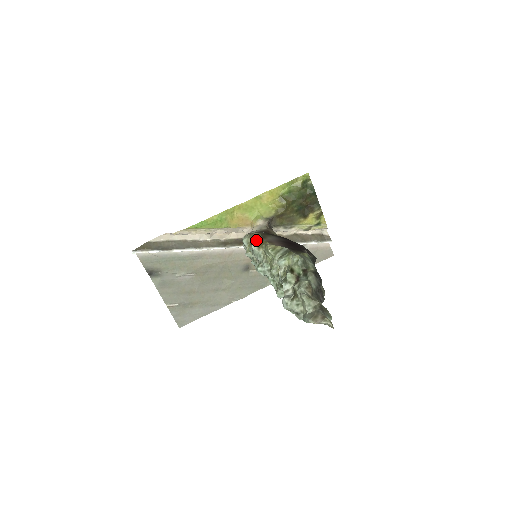
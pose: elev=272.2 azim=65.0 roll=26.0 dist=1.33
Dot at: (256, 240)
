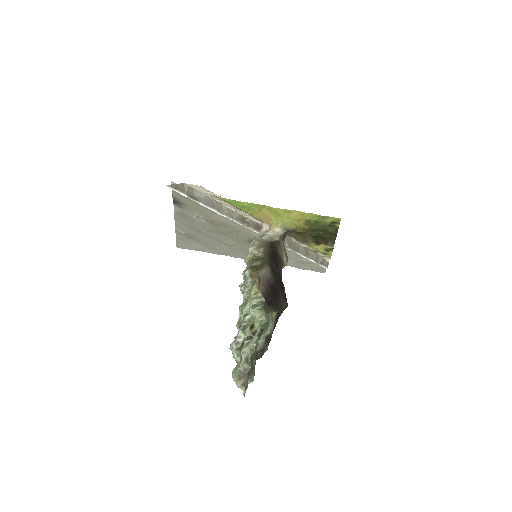
Dot at: (253, 266)
